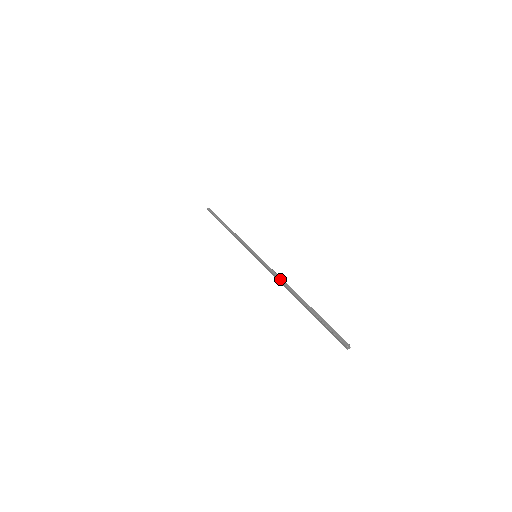
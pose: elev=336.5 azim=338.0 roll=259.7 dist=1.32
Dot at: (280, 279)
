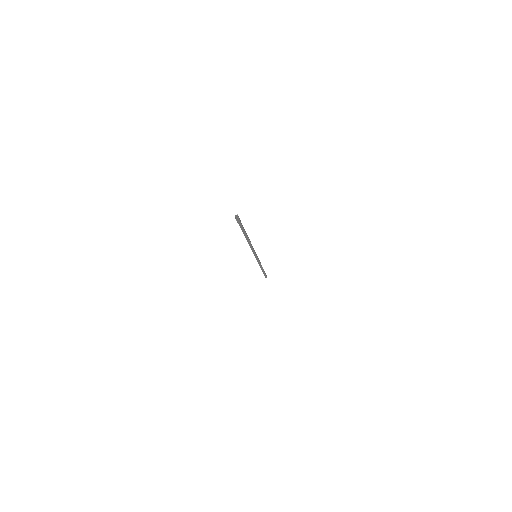
Dot at: occluded
